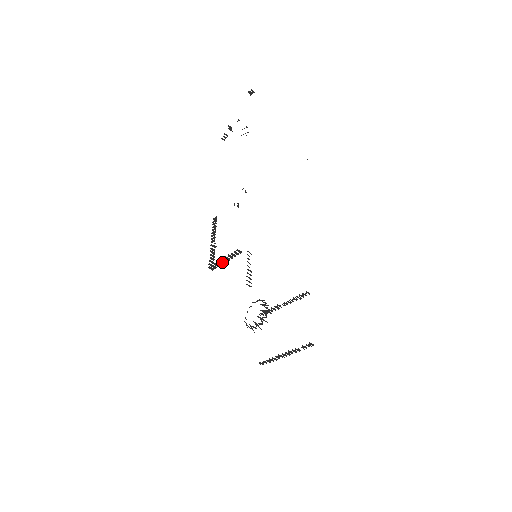
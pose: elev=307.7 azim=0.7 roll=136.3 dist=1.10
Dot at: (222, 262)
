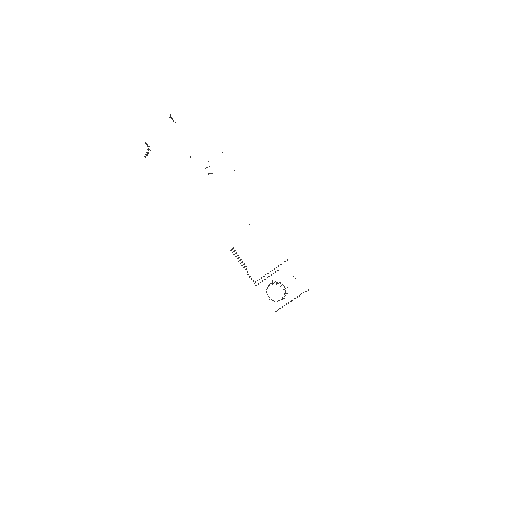
Dot at: occluded
